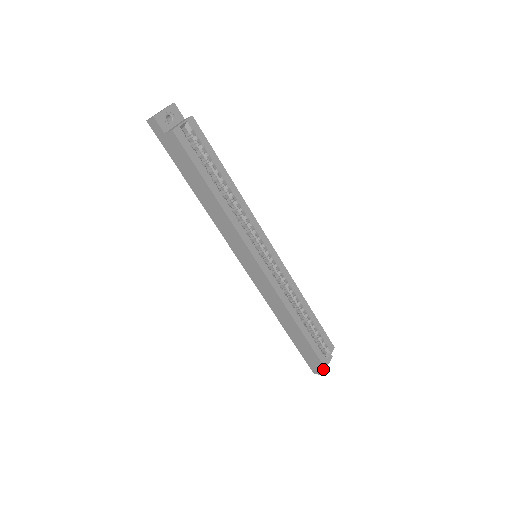
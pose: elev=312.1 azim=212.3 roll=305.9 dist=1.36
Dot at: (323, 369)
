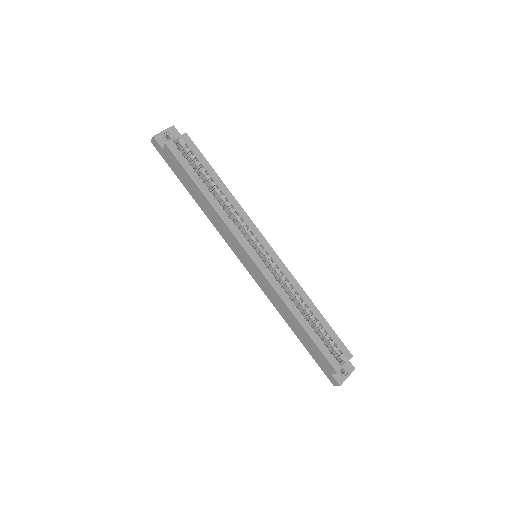
Dot at: (342, 380)
